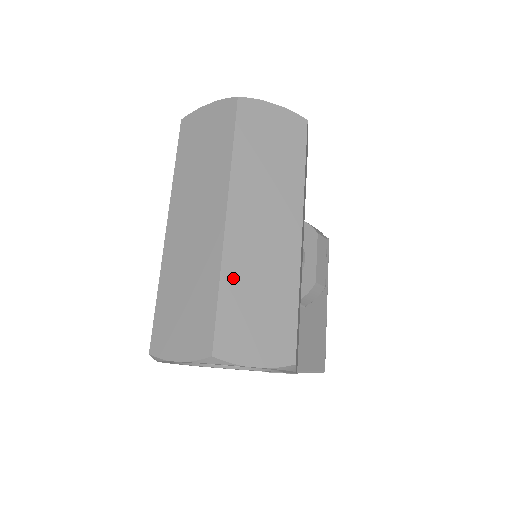
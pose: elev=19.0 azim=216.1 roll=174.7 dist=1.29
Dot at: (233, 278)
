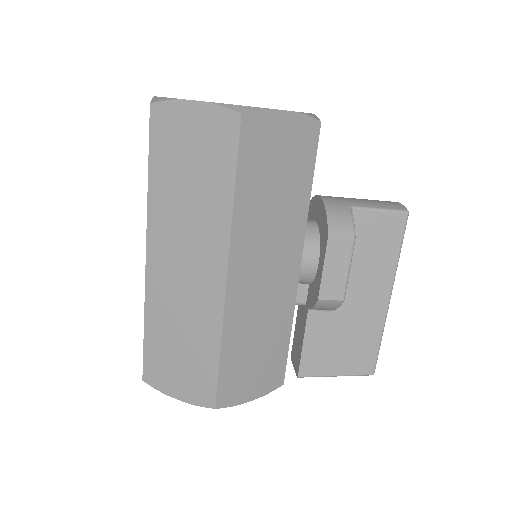
Dot at: (155, 319)
